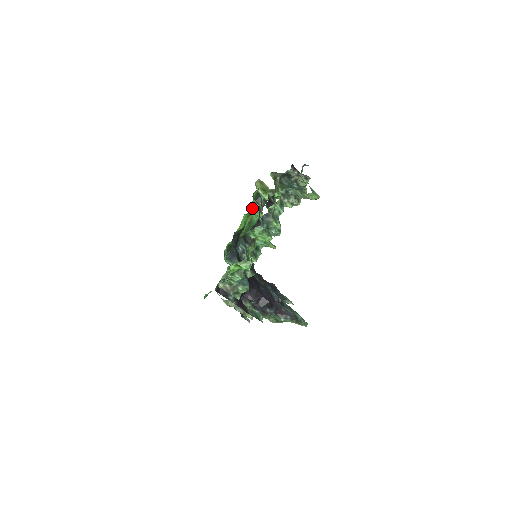
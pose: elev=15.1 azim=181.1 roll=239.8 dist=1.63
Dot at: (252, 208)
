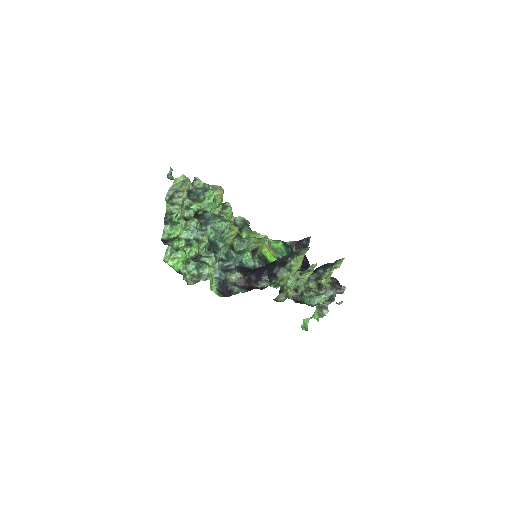
Dot at: occluded
